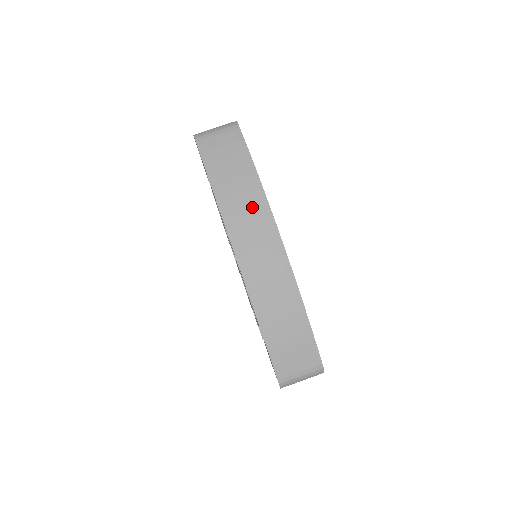
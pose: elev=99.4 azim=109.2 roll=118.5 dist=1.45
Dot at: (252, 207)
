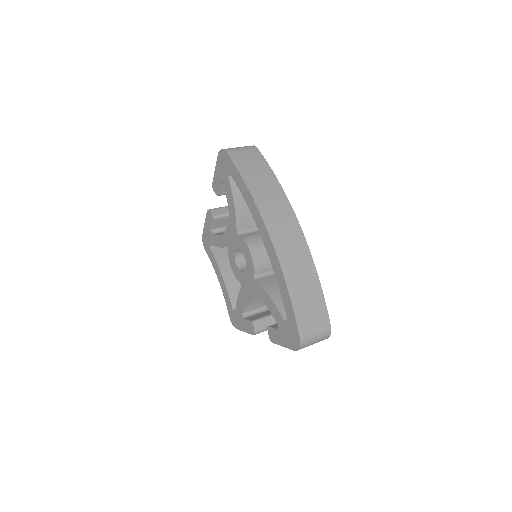
Dot at: (277, 200)
